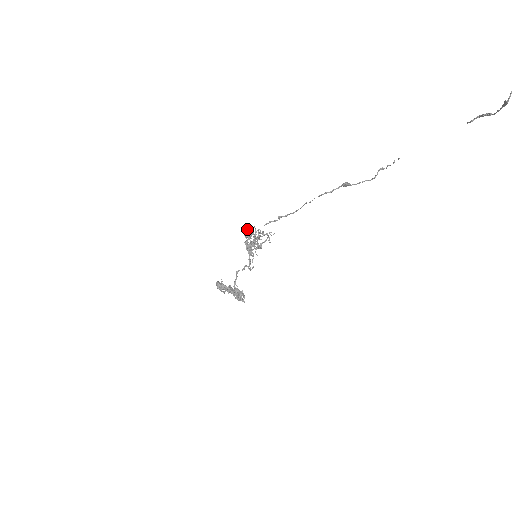
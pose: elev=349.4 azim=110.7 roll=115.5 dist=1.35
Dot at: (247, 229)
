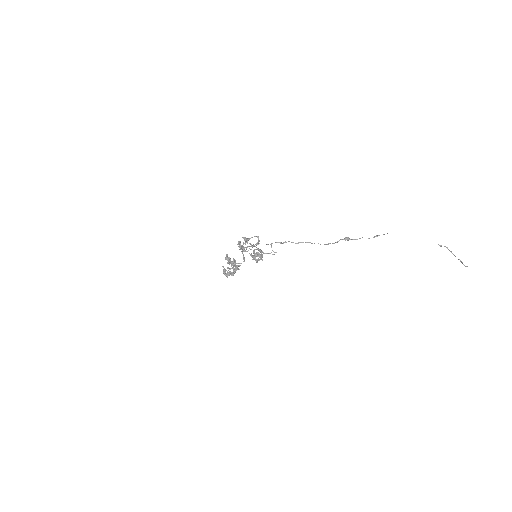
Dot at: (256, 256)
